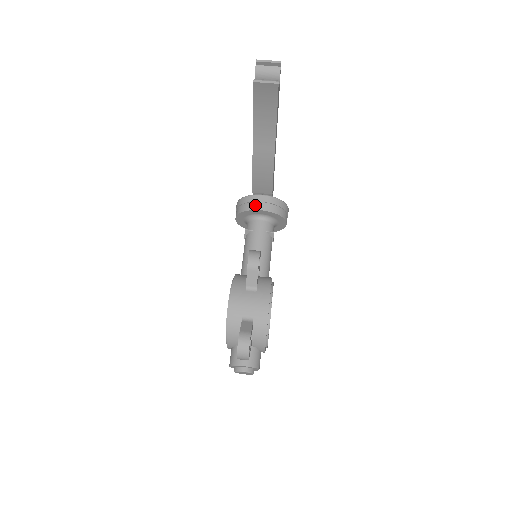
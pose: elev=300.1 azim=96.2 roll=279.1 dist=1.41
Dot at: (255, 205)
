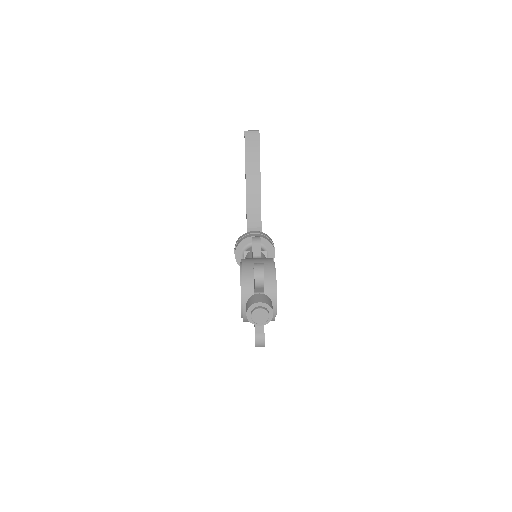
Dot at: (250, 235)
